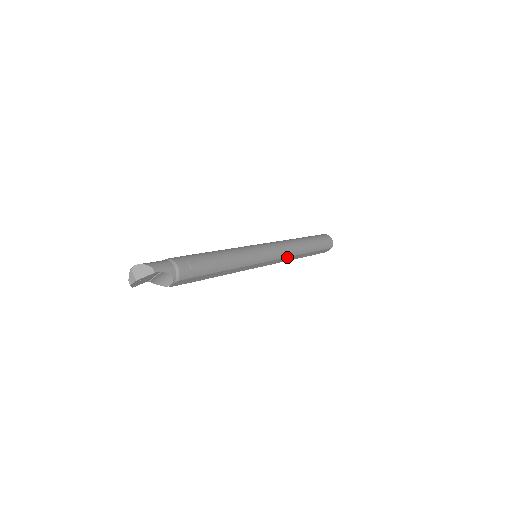
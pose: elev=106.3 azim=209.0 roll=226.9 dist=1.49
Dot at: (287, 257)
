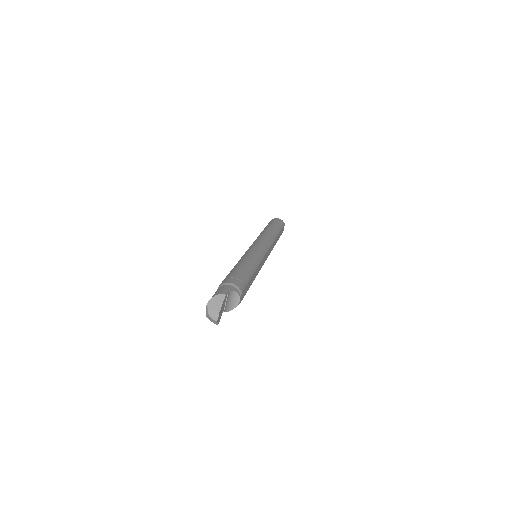
Dot at: (272, 244)
